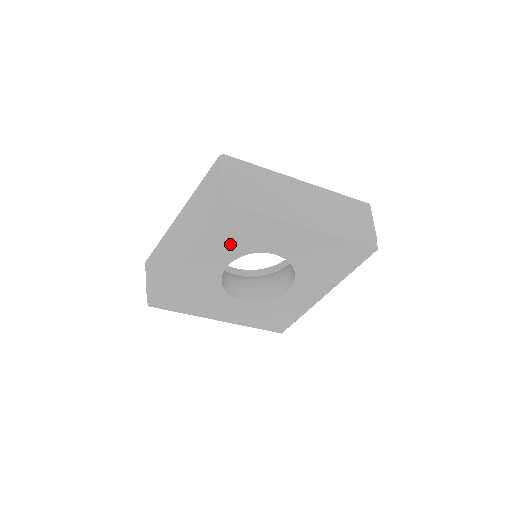
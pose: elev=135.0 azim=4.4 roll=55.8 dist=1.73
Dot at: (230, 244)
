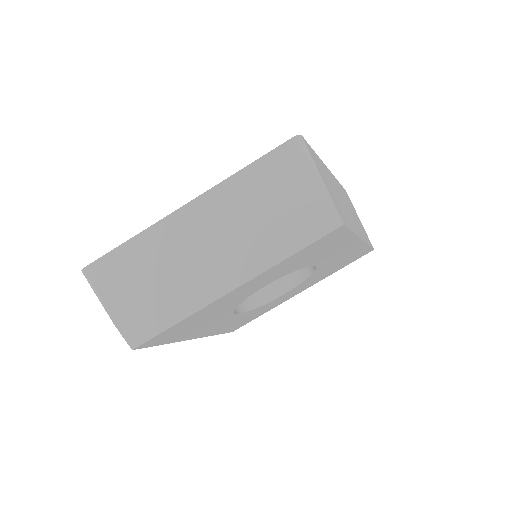
Dot at: (296, 263)
